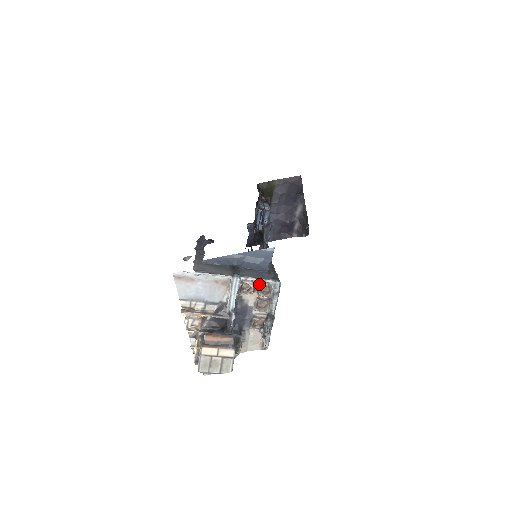
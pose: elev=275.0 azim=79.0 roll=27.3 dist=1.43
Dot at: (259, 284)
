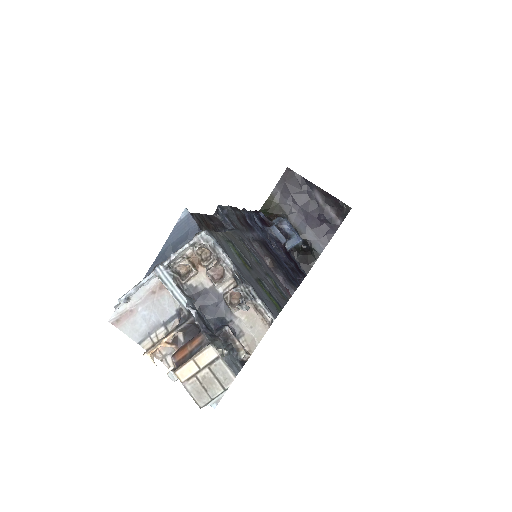
Dot at: (193, 255)
